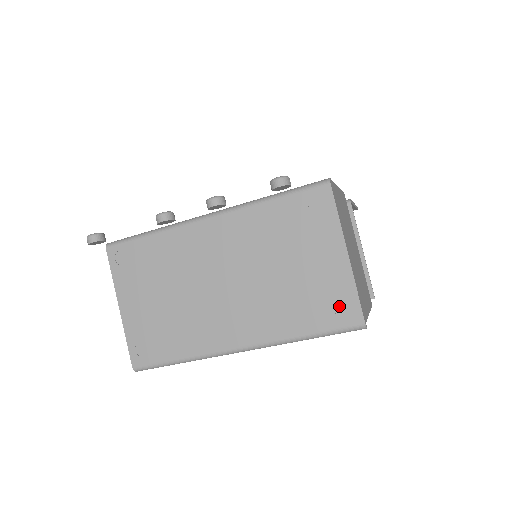
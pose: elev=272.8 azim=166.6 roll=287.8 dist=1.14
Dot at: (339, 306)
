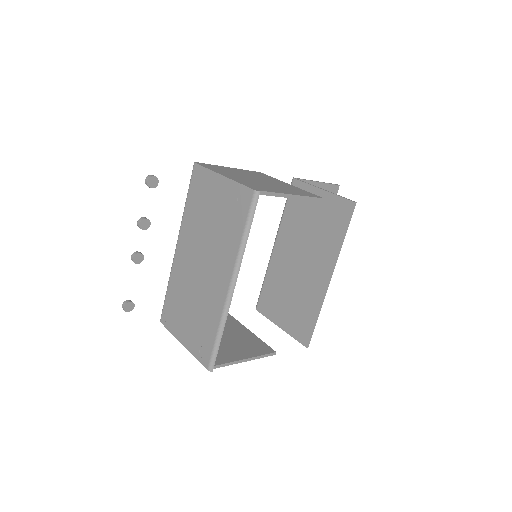
Dot at: (240, 201)
